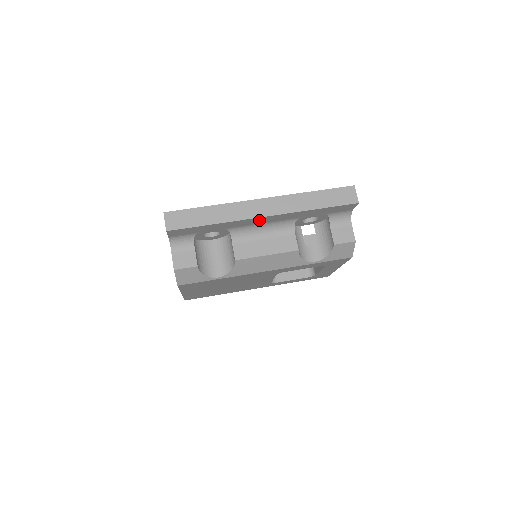
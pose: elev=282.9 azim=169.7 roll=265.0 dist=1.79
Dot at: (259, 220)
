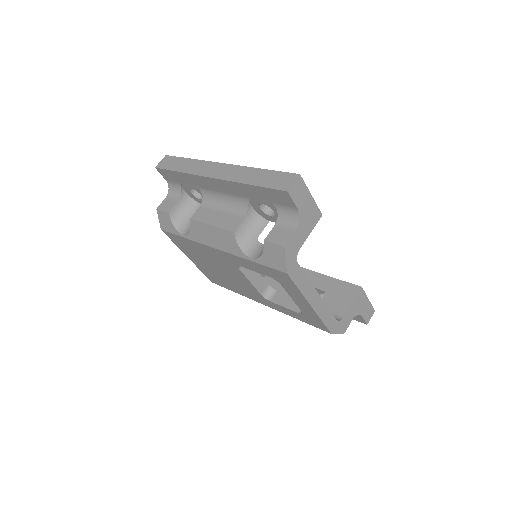
Dot at: (213, 183)
